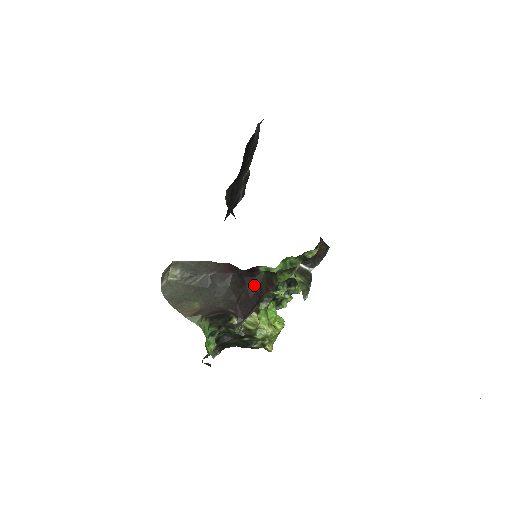
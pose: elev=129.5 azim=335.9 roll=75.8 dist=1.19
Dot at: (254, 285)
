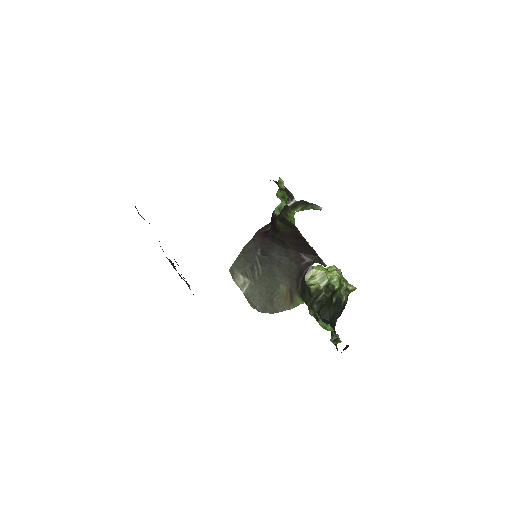
Dot at: (288, 236)
